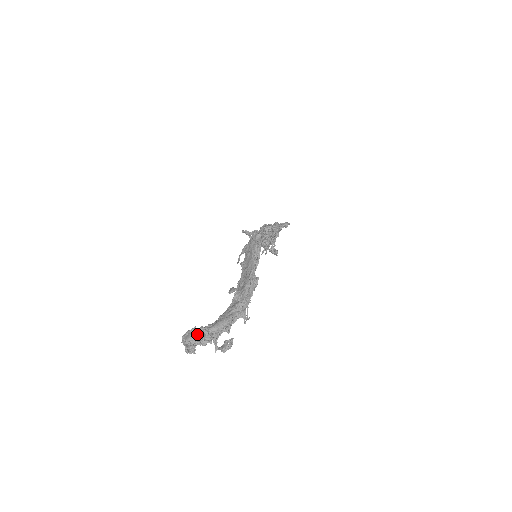
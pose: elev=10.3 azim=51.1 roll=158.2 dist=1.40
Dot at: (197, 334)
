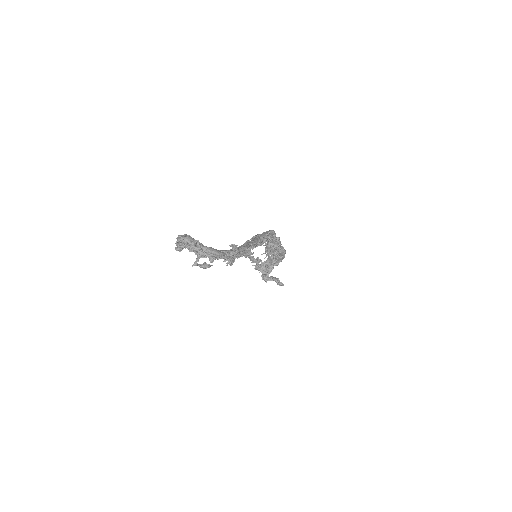
Dot at: (192, 239)
